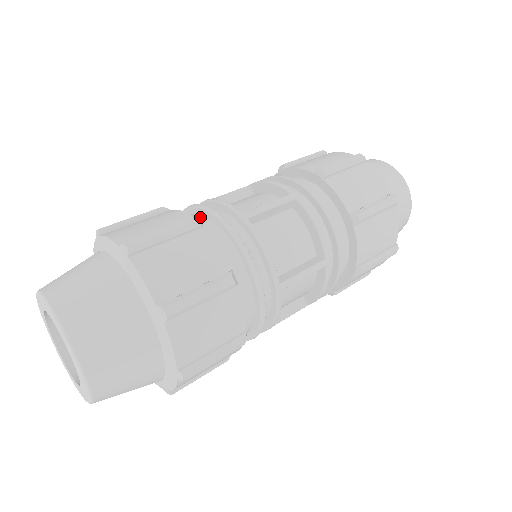
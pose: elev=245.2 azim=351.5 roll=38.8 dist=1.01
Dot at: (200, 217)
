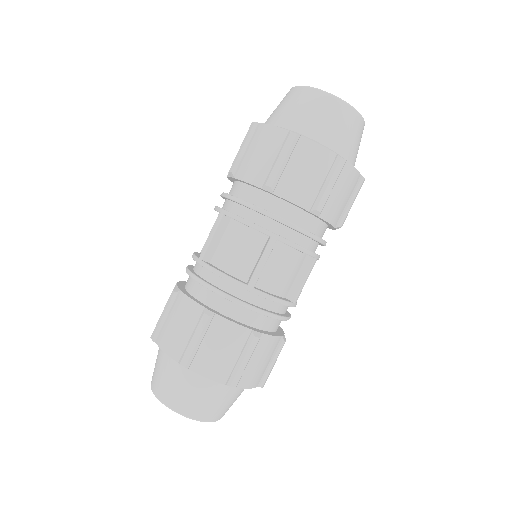
Dot at: (189, 276)
